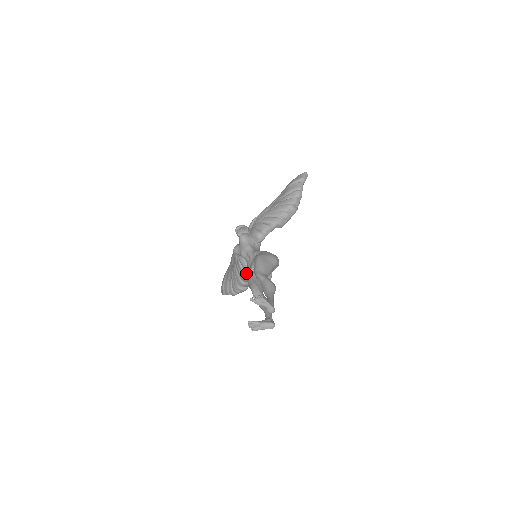
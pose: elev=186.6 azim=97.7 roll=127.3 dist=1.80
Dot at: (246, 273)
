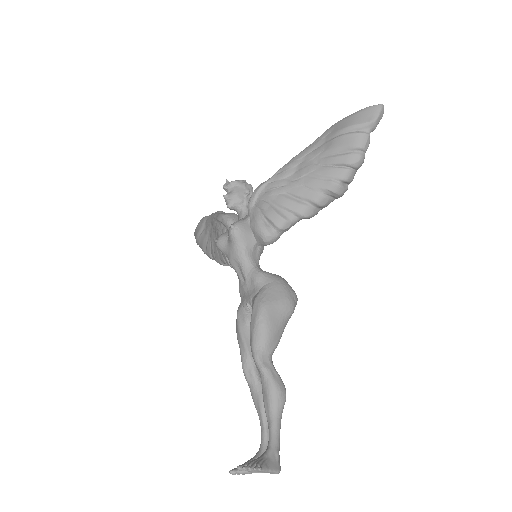
Dot at: occluded
